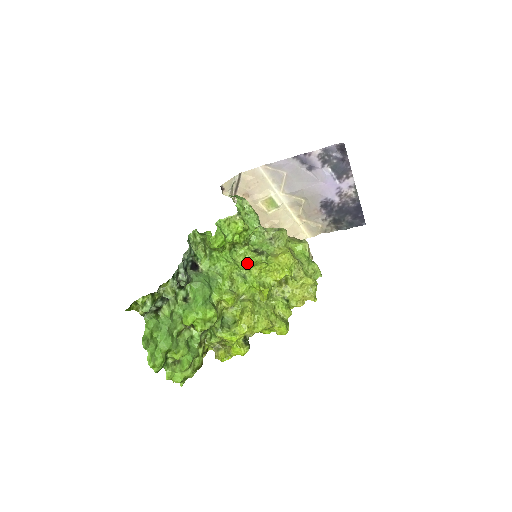
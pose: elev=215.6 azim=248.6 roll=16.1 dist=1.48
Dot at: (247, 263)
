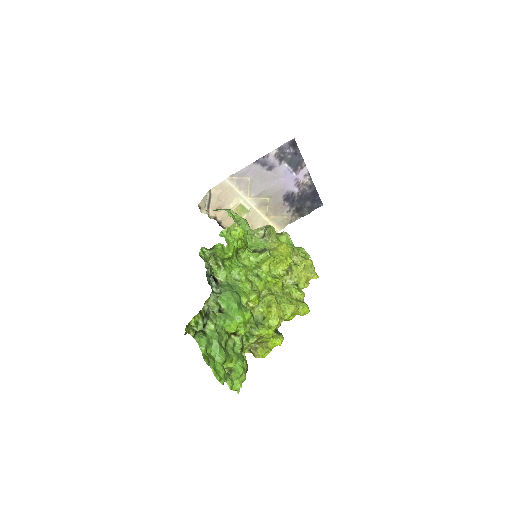
Dot at: (253, 264)
